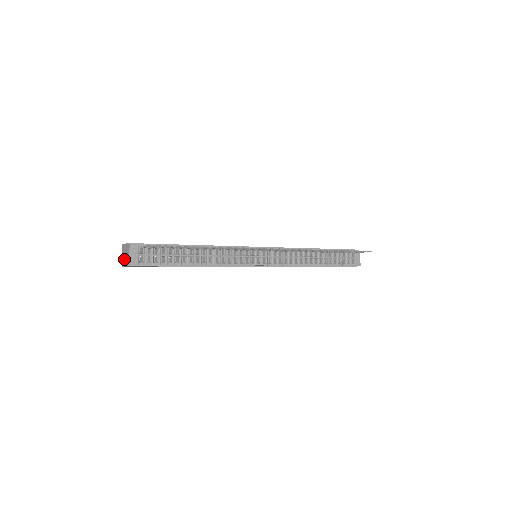
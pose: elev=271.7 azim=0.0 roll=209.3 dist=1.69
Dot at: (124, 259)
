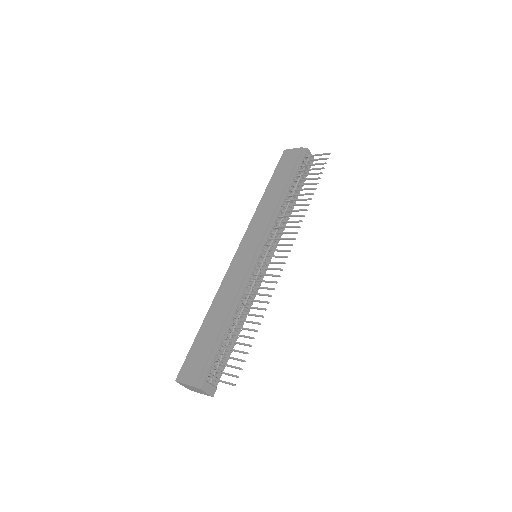
Dot at: (193, 390)
